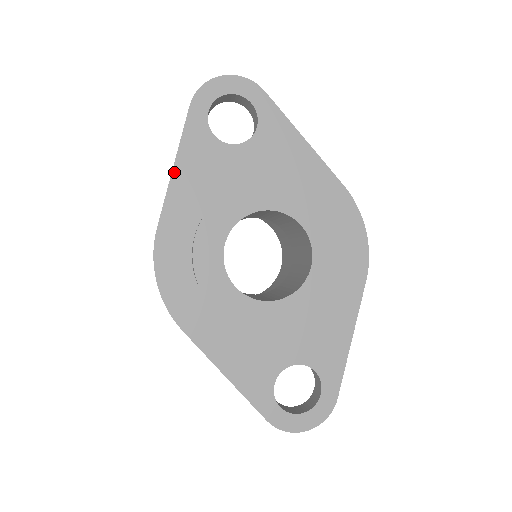
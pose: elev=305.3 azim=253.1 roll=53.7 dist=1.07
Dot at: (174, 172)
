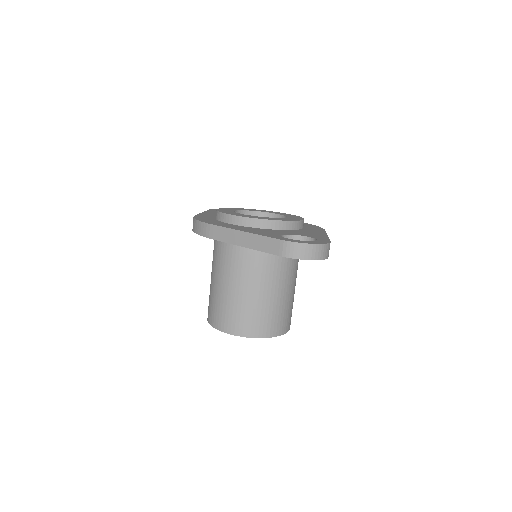
Dot at: (203, 212)
